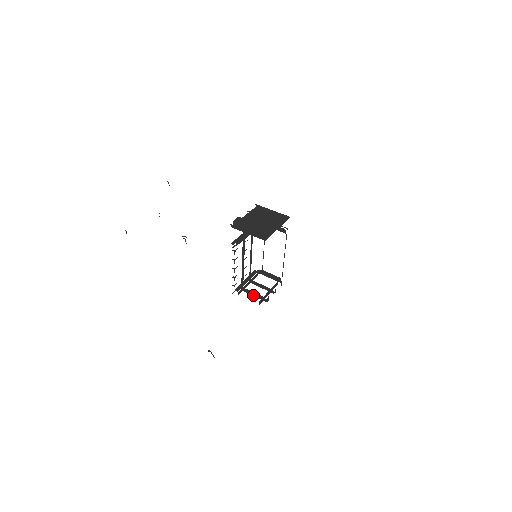
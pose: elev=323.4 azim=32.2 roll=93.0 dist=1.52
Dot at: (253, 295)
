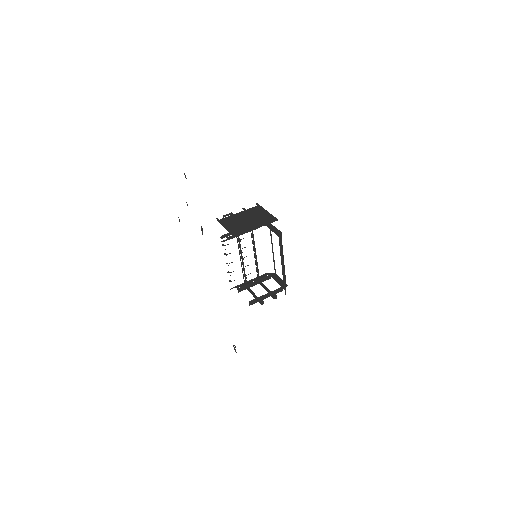
Dot at: occluded
